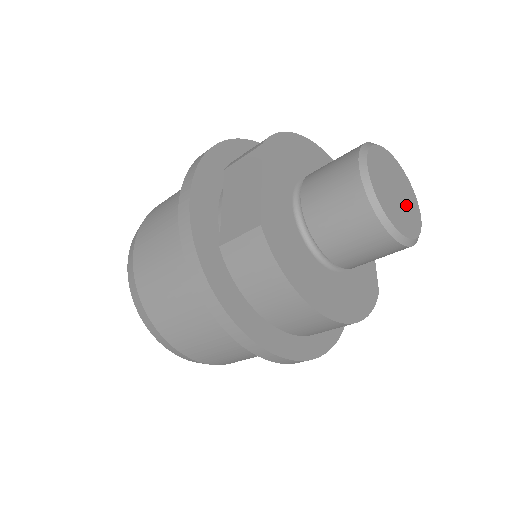
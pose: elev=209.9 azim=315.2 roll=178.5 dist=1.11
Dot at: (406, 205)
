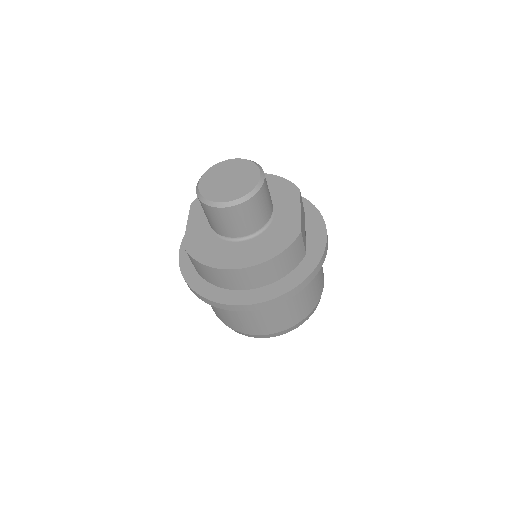
Dot at: (240, 181)
